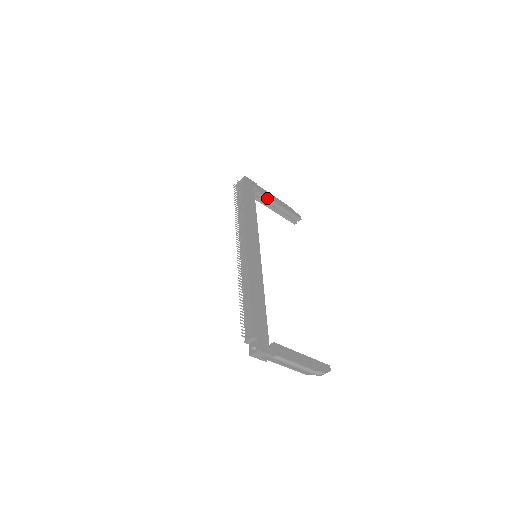
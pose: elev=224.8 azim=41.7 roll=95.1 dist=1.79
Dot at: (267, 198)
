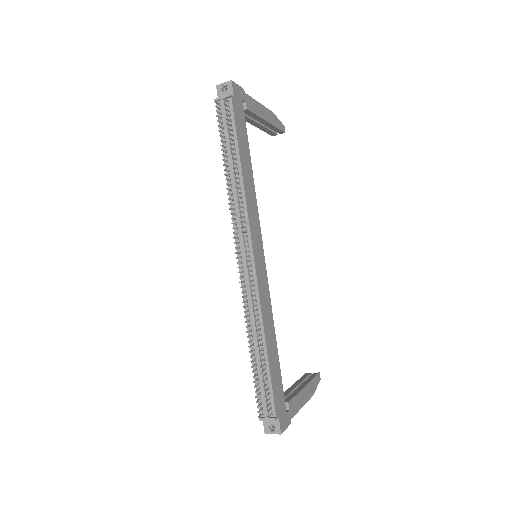
Dot at: (255, 115)
